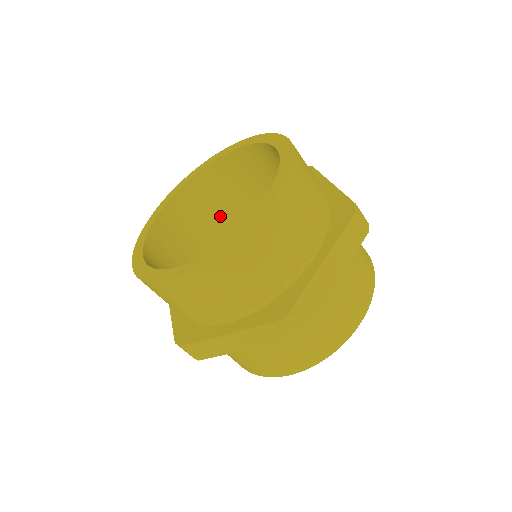
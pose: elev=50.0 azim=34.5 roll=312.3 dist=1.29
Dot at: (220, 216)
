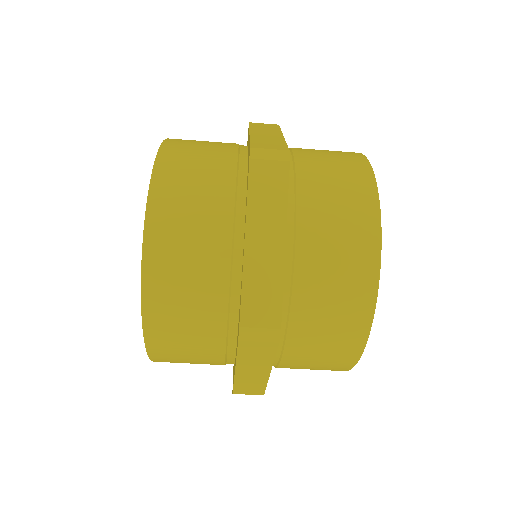
Dot at: occluded
